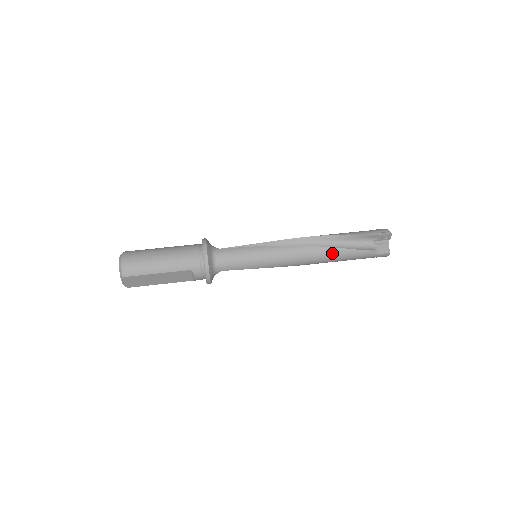
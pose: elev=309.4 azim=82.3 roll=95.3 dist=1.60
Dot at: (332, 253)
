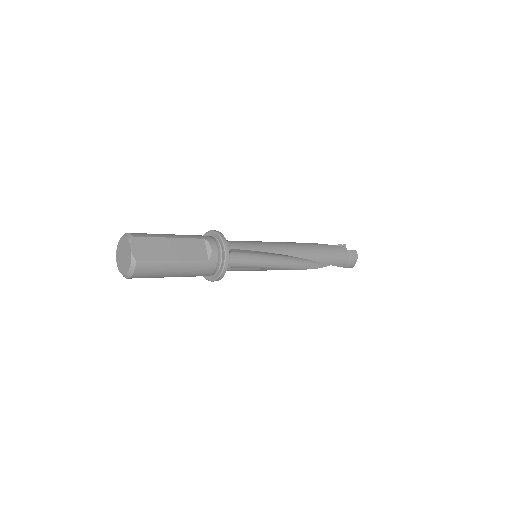
Dot at: (316, 245)
